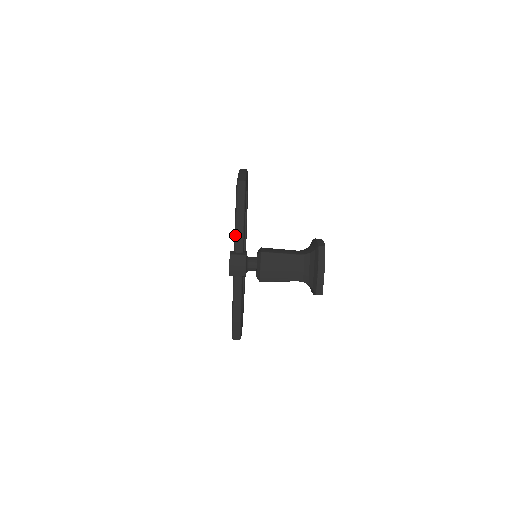
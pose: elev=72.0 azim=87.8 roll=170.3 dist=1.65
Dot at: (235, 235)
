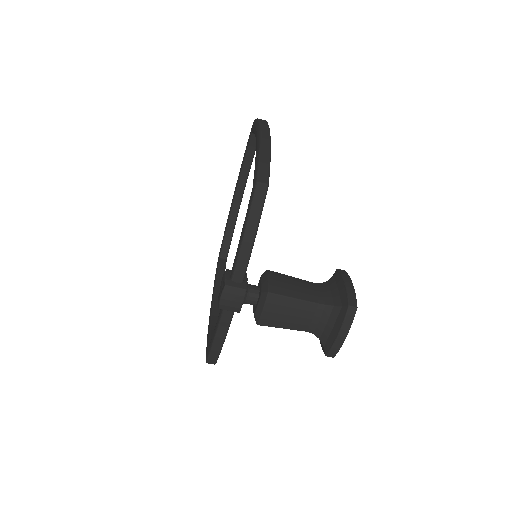
Dot at: (237, 260)
